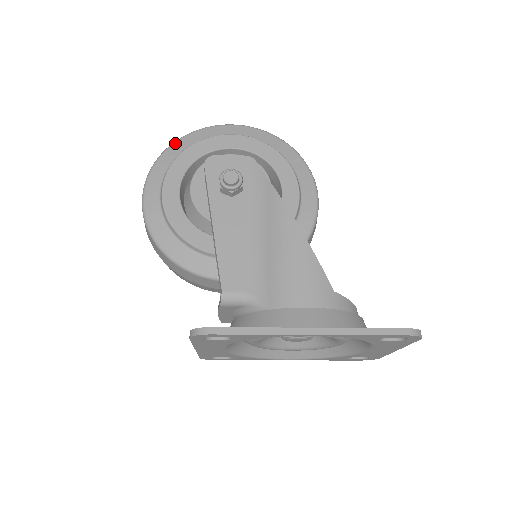
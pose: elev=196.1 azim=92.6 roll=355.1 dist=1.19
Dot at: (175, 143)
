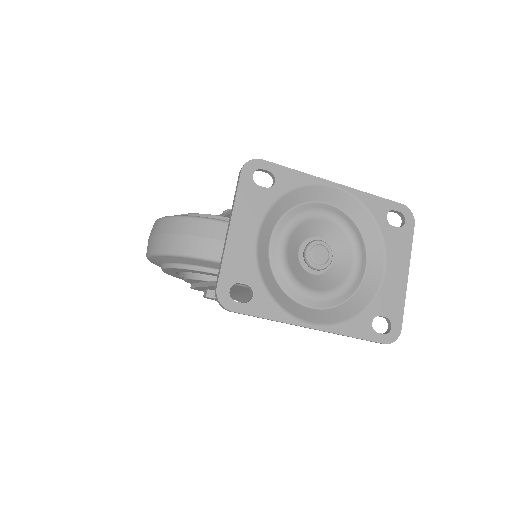
Dot at: occluded
